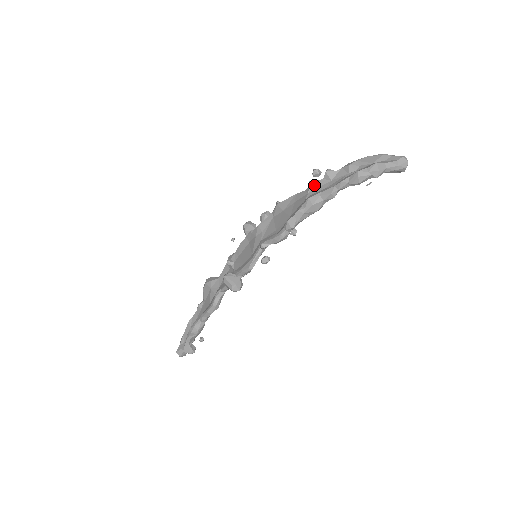
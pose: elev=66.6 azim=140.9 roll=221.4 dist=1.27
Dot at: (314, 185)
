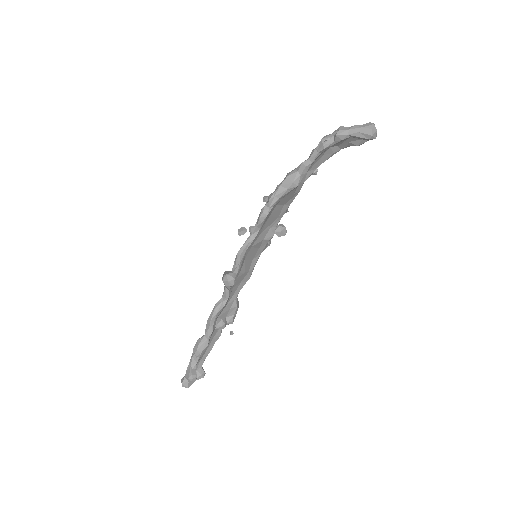
Dot at: occluded
